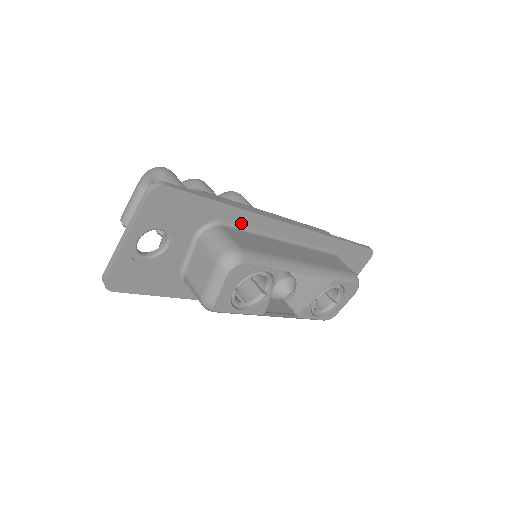
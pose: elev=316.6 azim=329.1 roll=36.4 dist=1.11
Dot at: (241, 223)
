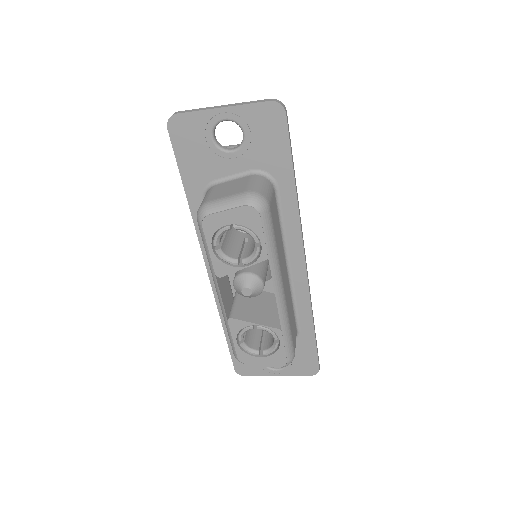
Dot at: (284, 208)
